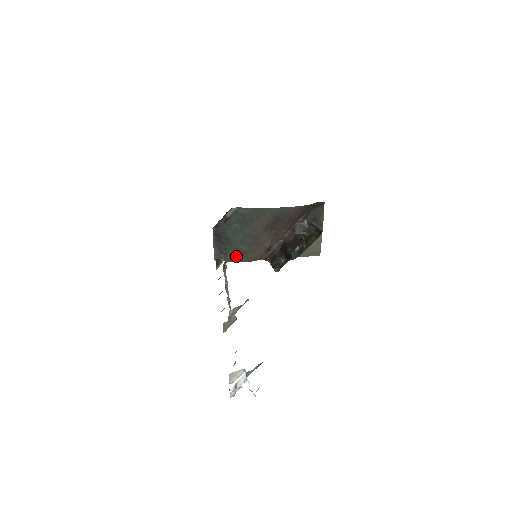
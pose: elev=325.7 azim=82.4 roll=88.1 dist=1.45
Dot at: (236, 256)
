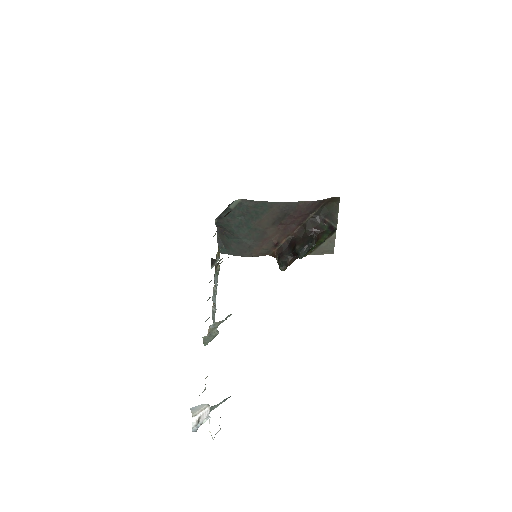
Dot at: (240, 250)
